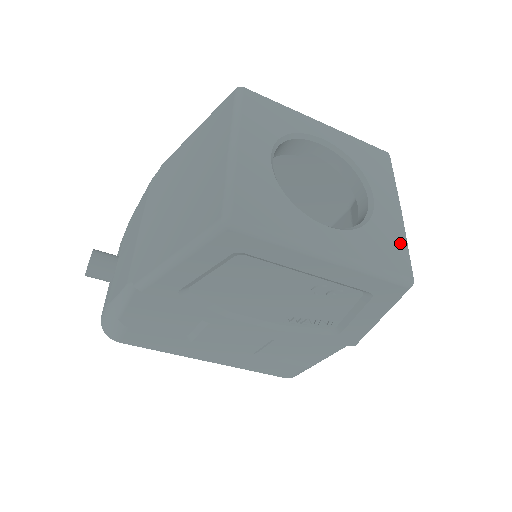
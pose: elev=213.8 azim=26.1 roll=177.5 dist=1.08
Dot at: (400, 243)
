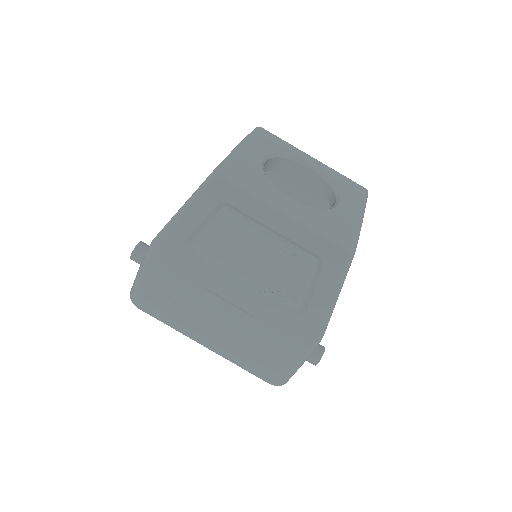
Dot at: (352, 228)
